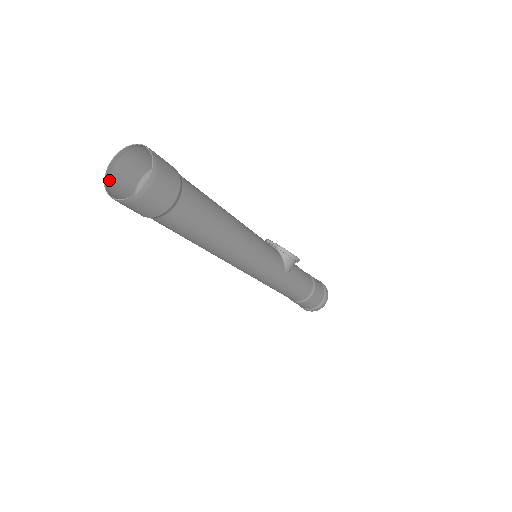
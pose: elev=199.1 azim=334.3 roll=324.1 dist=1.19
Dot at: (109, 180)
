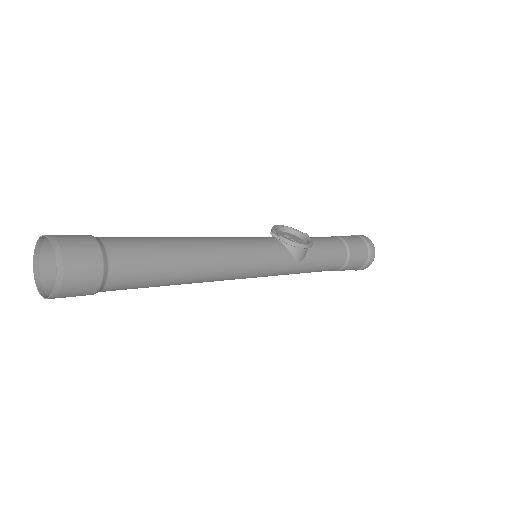
Dot at: (40, 269)
